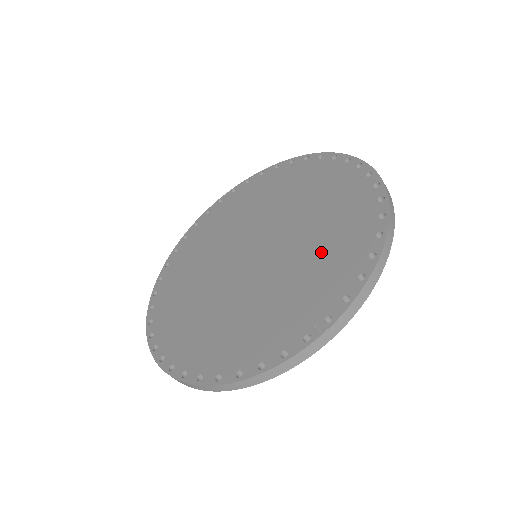
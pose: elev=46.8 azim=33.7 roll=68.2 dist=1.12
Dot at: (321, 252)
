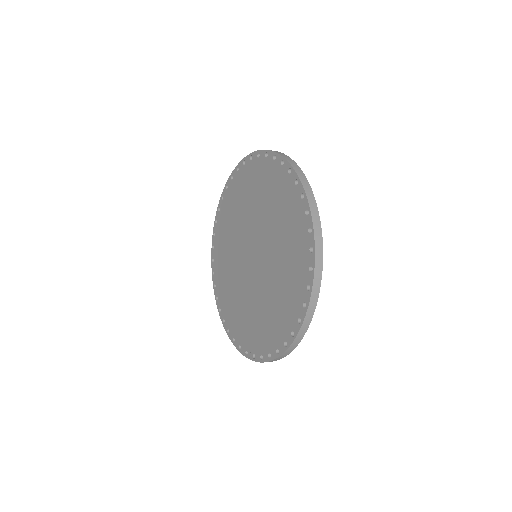
Dot at: (268, 312)
